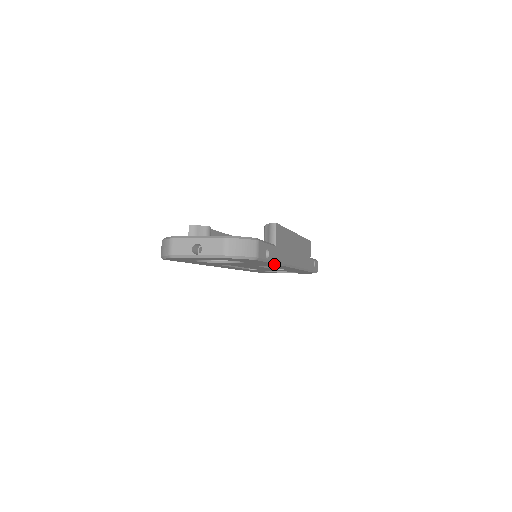
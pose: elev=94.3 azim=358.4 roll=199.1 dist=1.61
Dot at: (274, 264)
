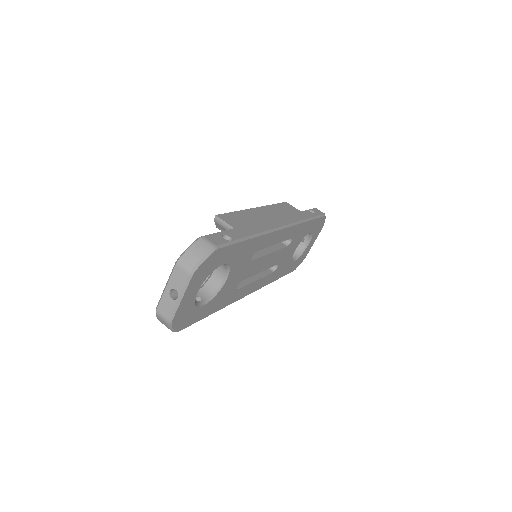
Dot at: (252, 240)
